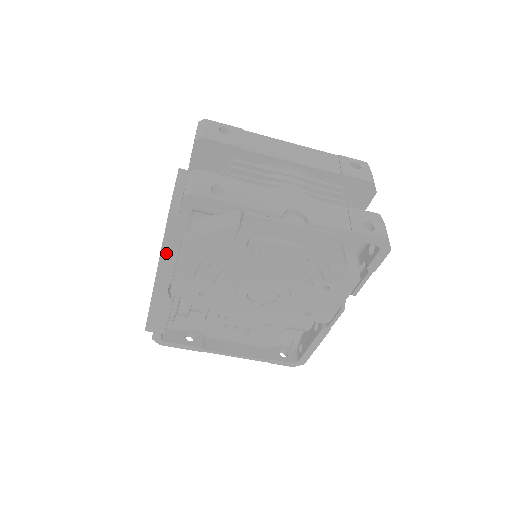
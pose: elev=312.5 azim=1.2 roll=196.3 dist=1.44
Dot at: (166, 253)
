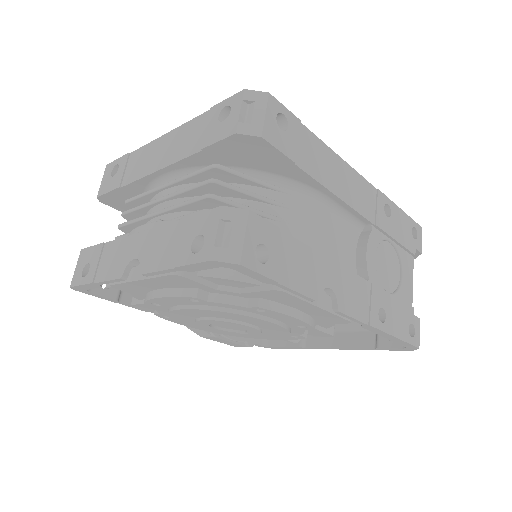
Dot at: occluded
